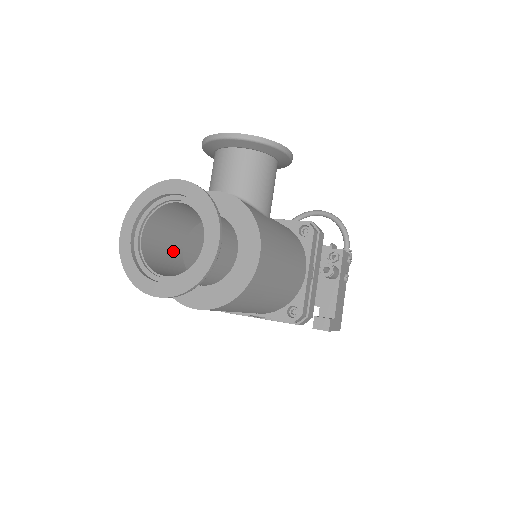
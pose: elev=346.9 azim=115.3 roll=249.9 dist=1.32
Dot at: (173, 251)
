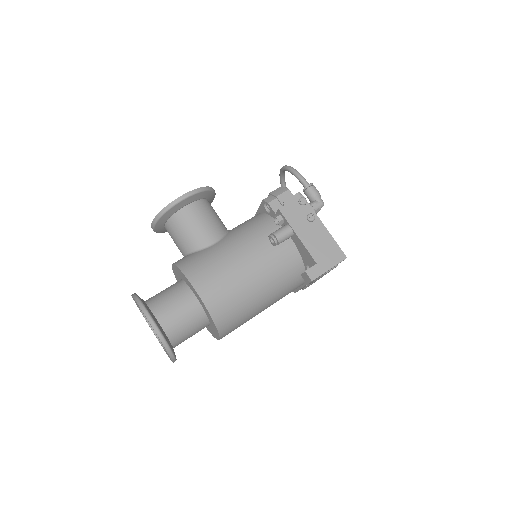
Dot at: occluded
